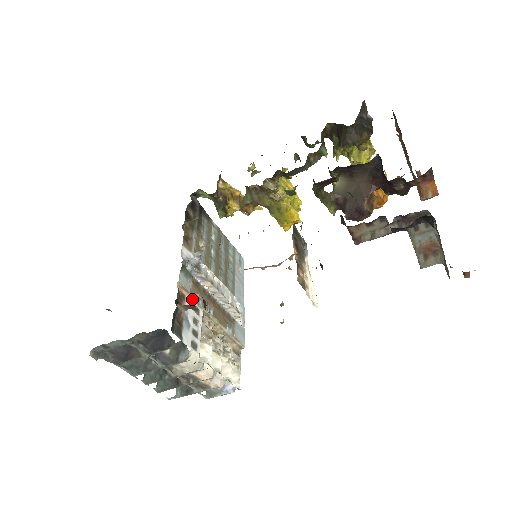
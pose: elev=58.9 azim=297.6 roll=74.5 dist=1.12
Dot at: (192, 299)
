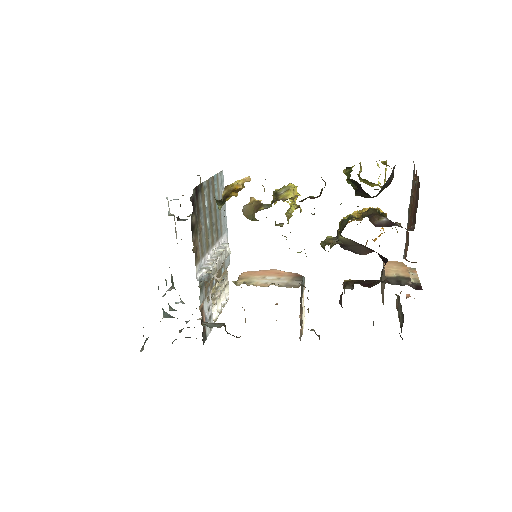
Dot at: (206, 298)
